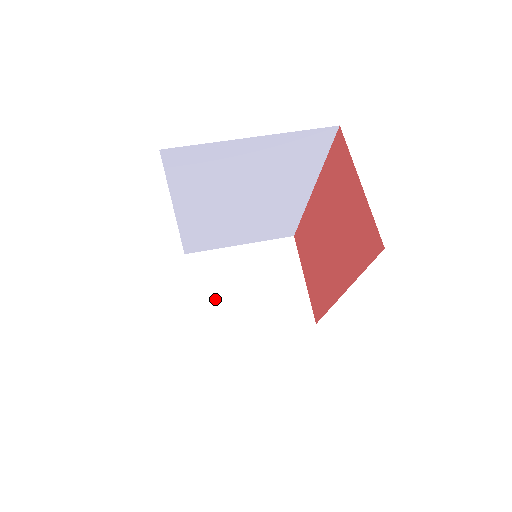
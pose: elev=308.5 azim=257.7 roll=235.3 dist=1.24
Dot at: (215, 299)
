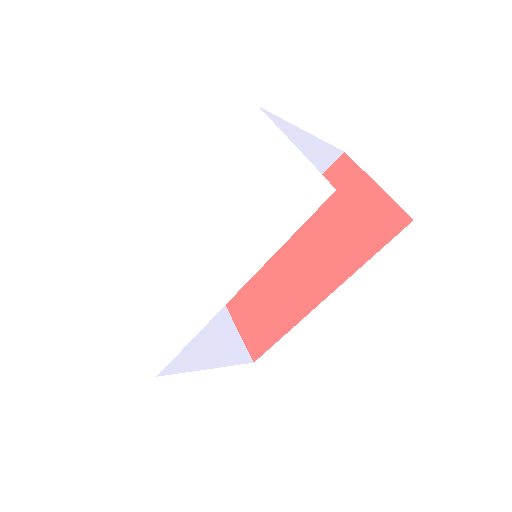
Dot at: occluded
